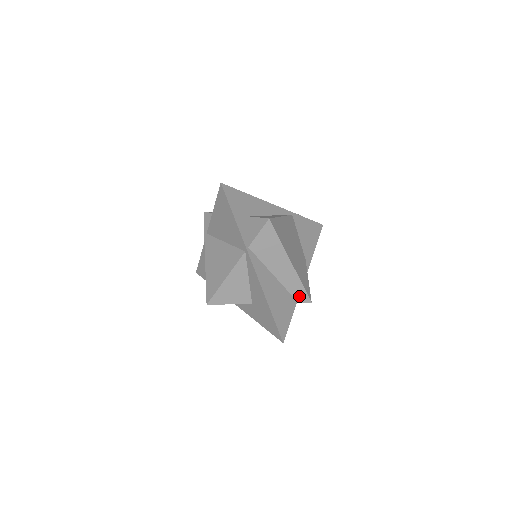
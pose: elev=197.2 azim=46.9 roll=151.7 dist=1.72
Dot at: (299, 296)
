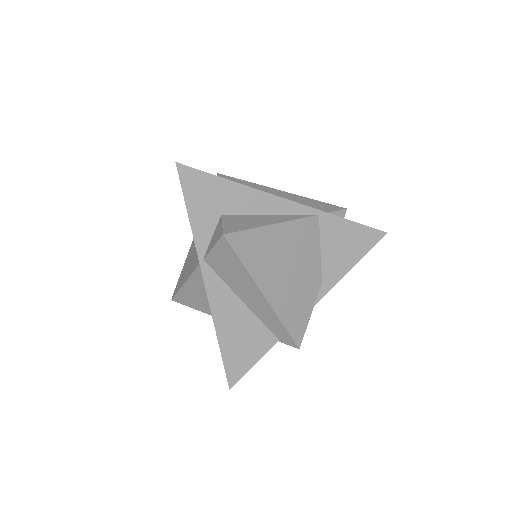
Dot at: (281, 336)
